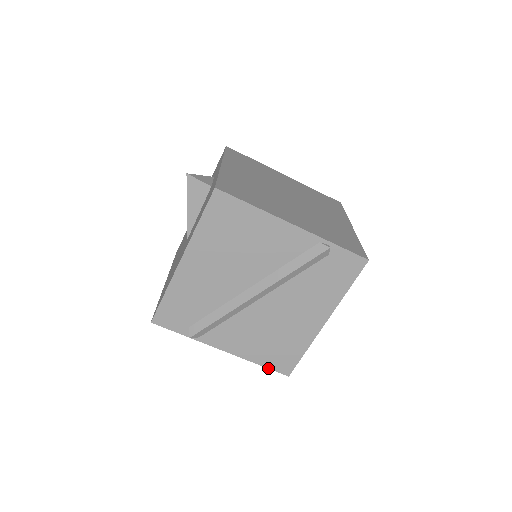
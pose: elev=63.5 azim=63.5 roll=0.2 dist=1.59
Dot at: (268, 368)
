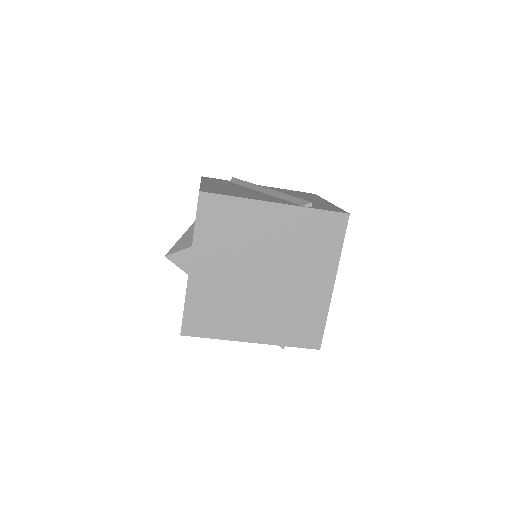
Dot at: occluded
